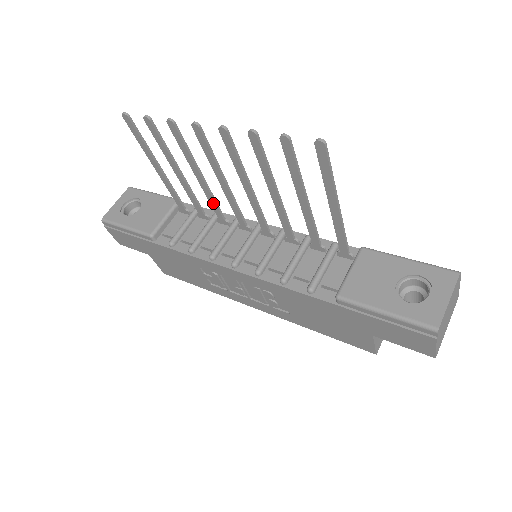
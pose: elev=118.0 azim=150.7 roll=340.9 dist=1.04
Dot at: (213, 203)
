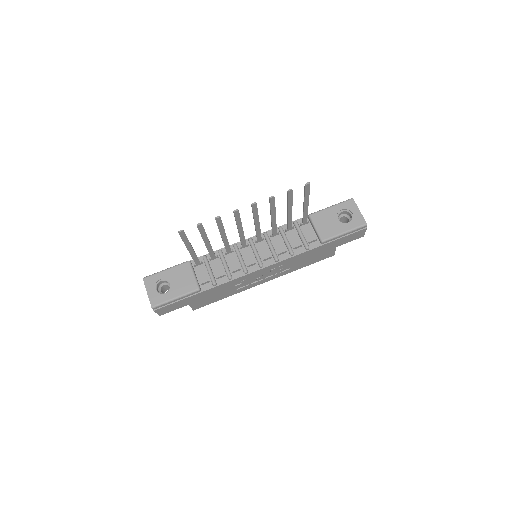
Dot at: (227, 246)
